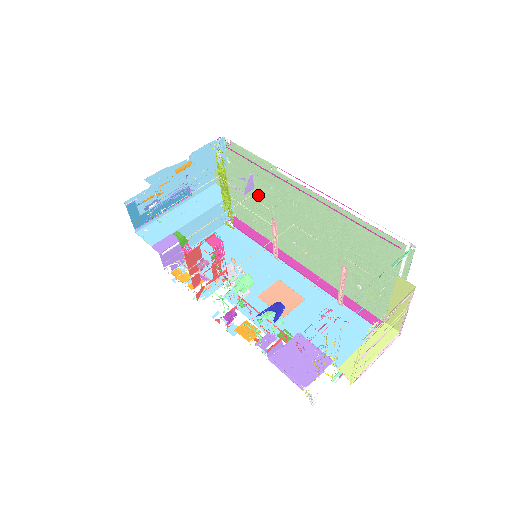
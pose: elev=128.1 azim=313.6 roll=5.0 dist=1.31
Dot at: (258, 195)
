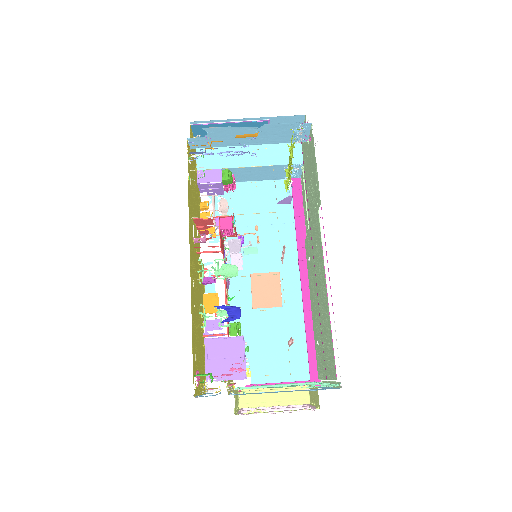
Dot at: (310, 195)
